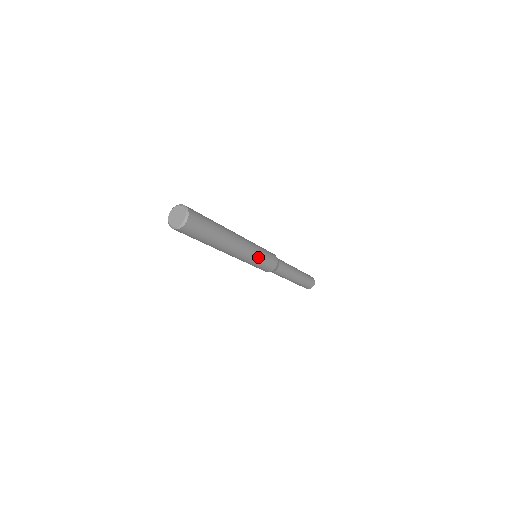
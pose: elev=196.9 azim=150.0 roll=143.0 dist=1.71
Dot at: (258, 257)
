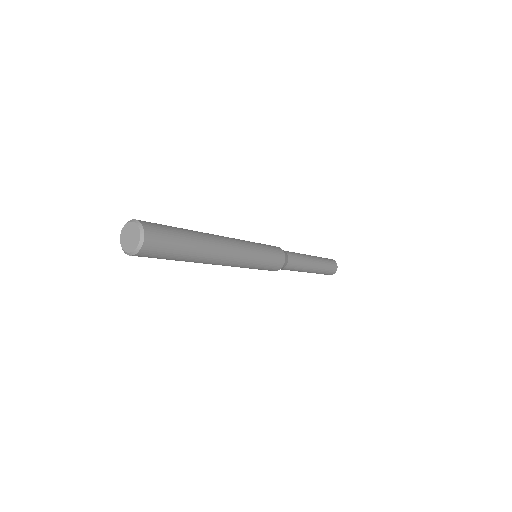
Dot at: (258, 258)
